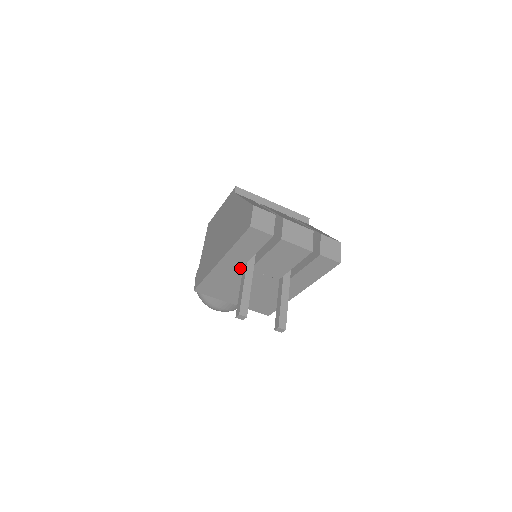
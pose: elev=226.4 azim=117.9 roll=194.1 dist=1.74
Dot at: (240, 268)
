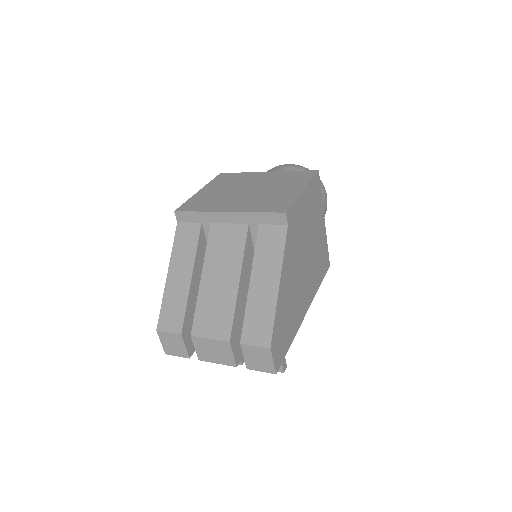
Dot at: occluded
